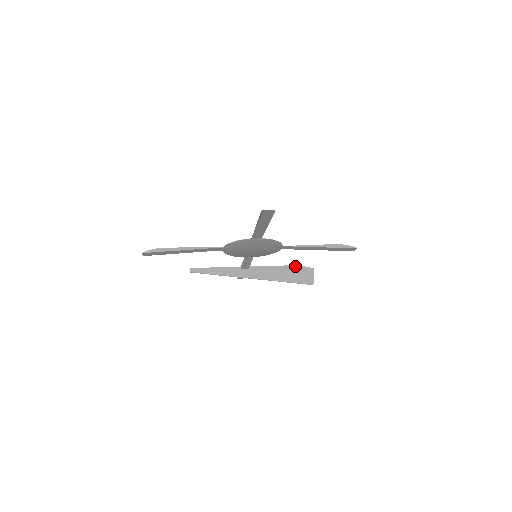
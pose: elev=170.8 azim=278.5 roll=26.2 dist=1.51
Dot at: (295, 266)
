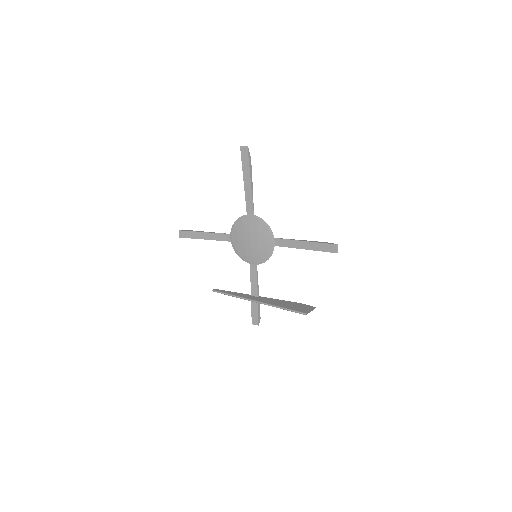
Dot at: (299, 303)
